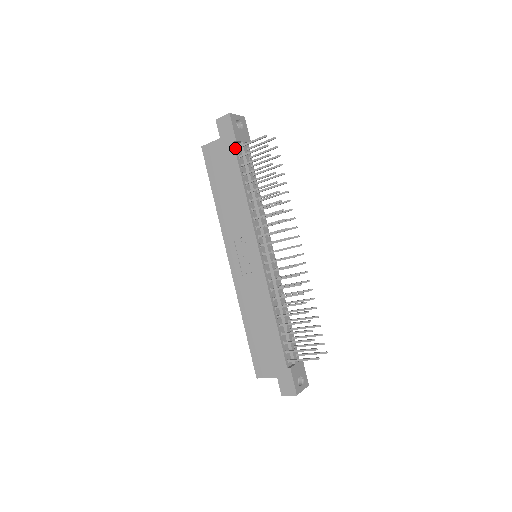
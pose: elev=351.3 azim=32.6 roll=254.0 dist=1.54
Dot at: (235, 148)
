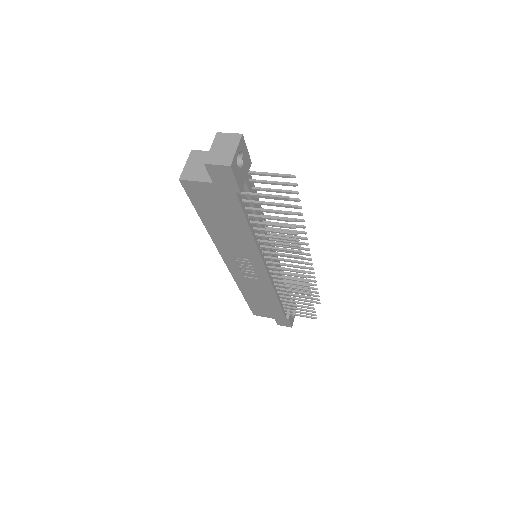
Dot at: (238, 197)
